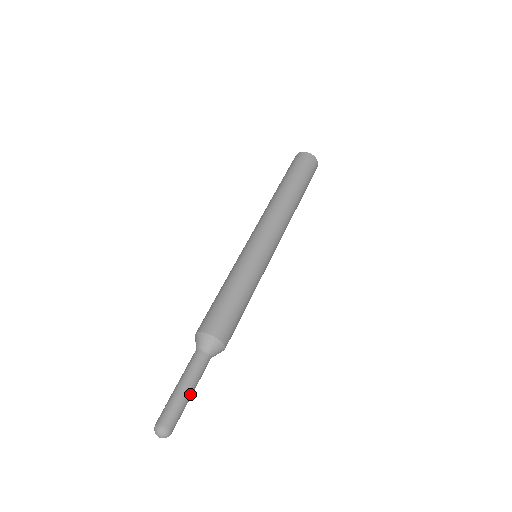
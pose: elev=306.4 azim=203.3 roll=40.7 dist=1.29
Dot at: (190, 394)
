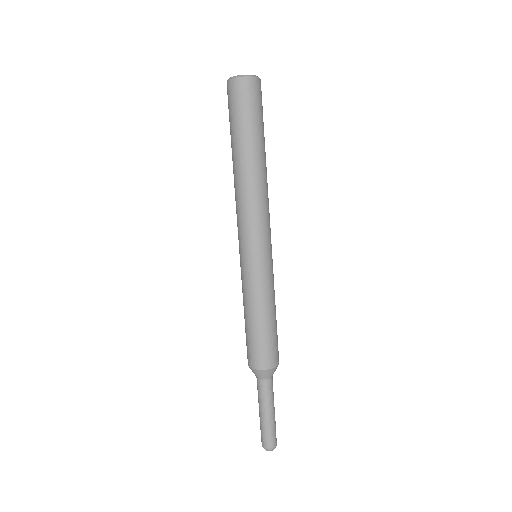
Dot at: (274, 412)
